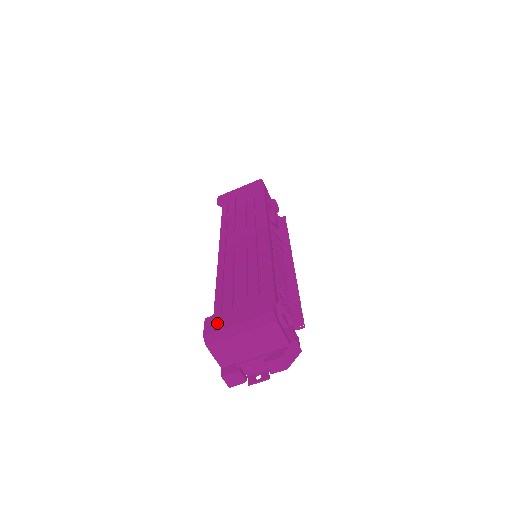
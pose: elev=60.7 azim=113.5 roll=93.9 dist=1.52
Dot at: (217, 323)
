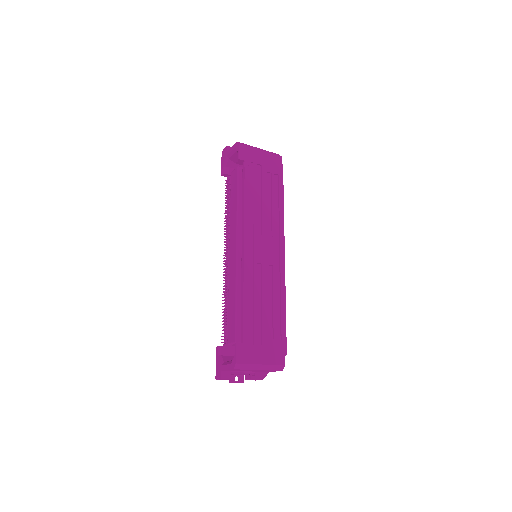
Dot at: (247, 355)
